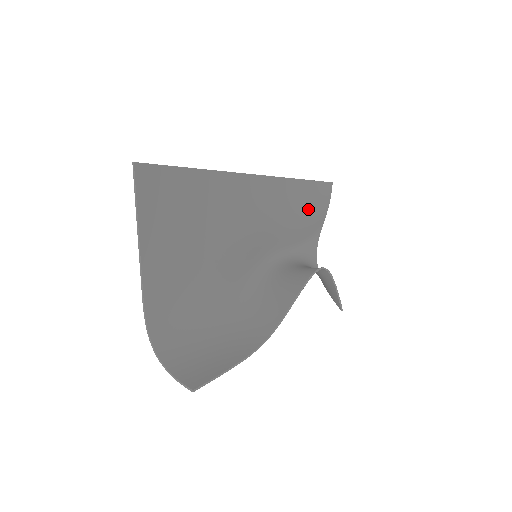
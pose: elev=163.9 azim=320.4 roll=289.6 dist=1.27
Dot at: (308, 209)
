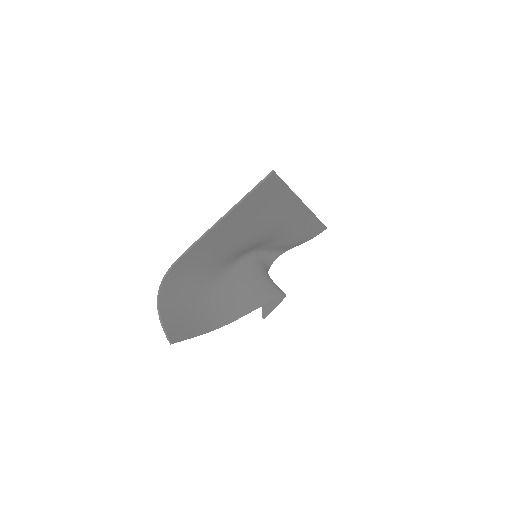
Dot at: (301, 237)
